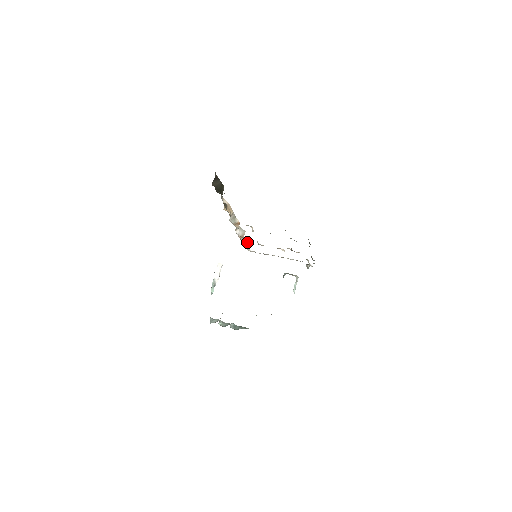
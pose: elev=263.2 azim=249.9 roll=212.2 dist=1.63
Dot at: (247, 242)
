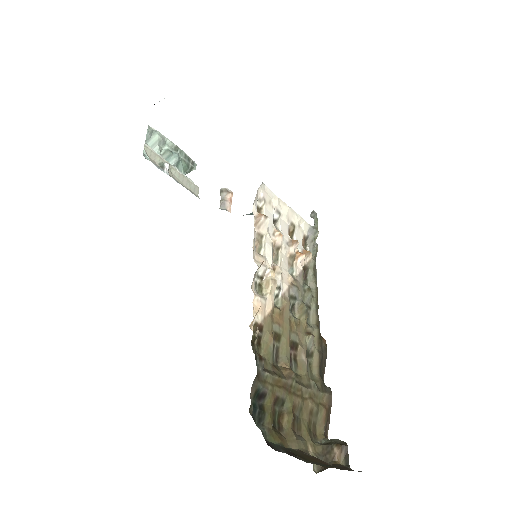
Dot at: (261, 226)
